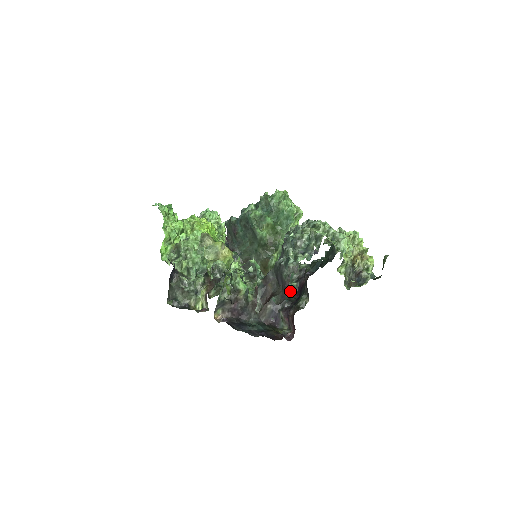
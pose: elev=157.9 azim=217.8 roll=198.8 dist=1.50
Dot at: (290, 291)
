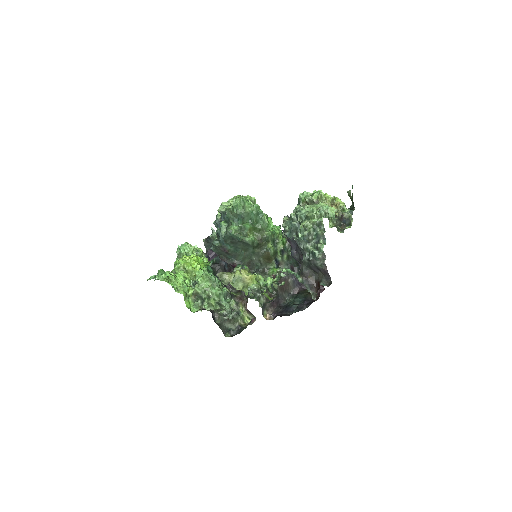
Dot at: (293, 259)
